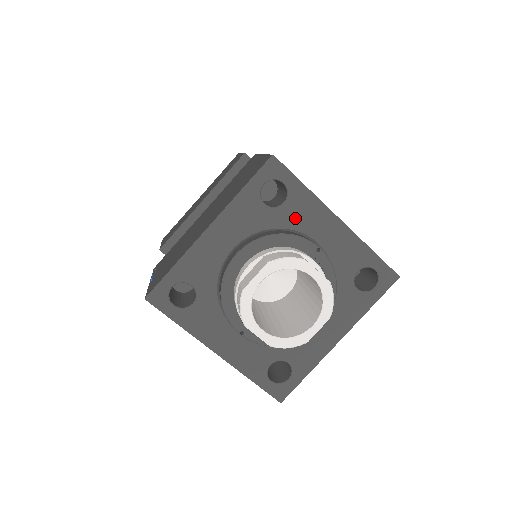
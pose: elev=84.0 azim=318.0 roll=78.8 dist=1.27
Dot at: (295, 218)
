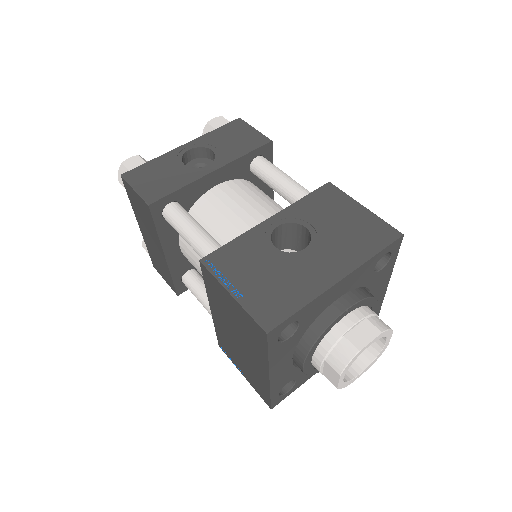
Dot at: (313, 316)
